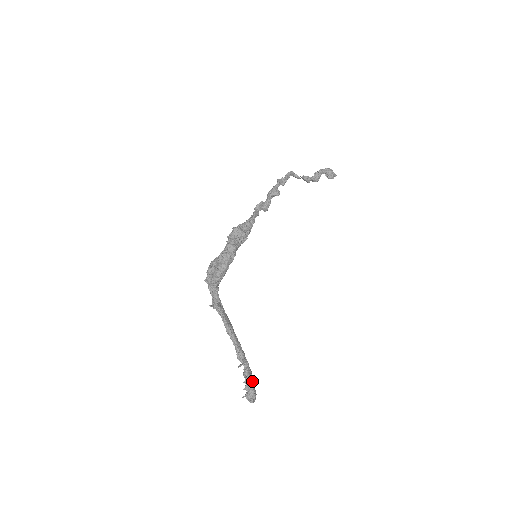
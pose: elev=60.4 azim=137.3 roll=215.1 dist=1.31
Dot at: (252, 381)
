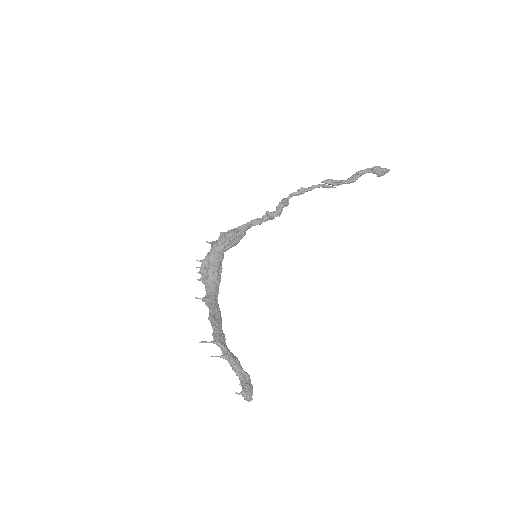
Dot at: (243, 373)
